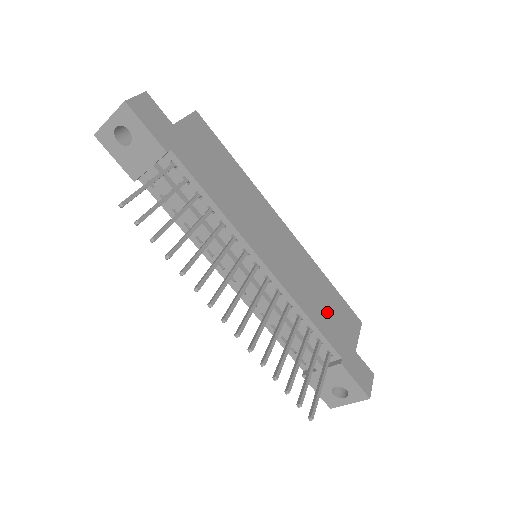
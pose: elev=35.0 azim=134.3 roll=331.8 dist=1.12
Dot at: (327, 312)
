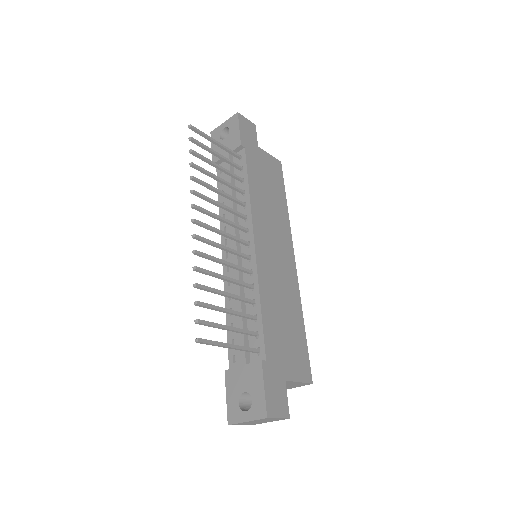
Dot at: (282, 328)
